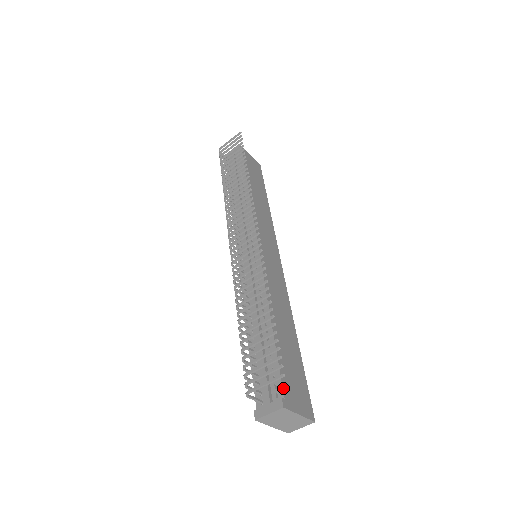
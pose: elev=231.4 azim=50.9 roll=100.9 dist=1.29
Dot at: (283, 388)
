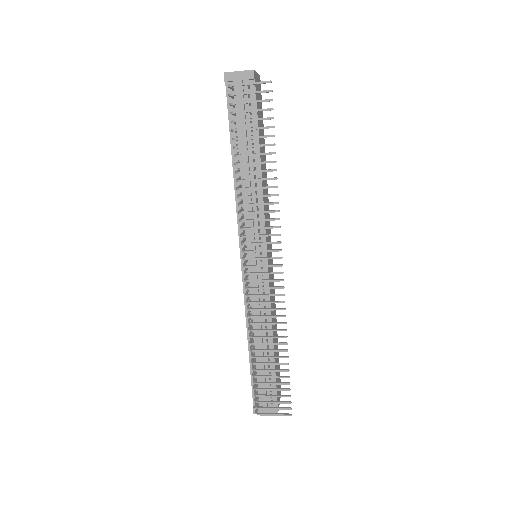
Dot at: (277, 399)
